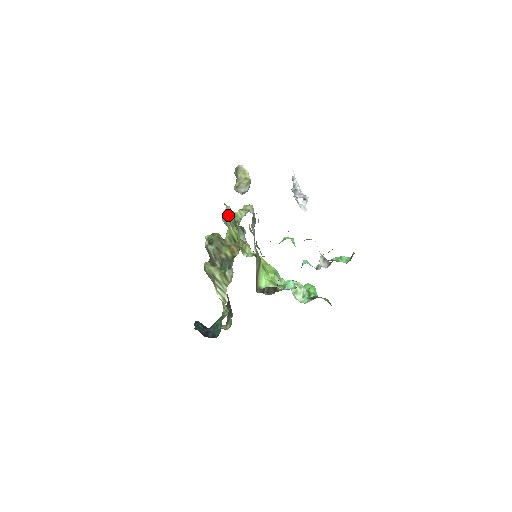
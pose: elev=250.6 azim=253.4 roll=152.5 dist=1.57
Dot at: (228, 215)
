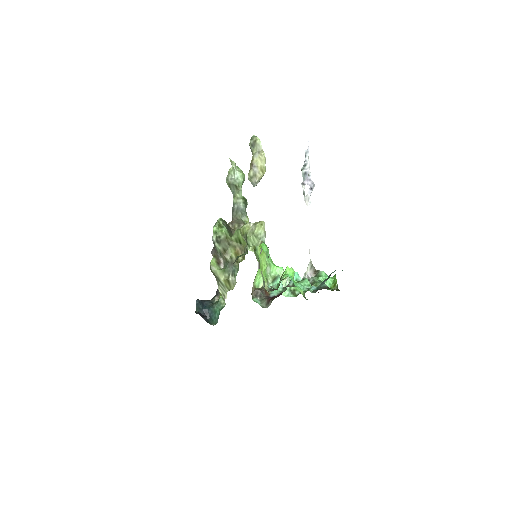
Dot at: (233, 179)
